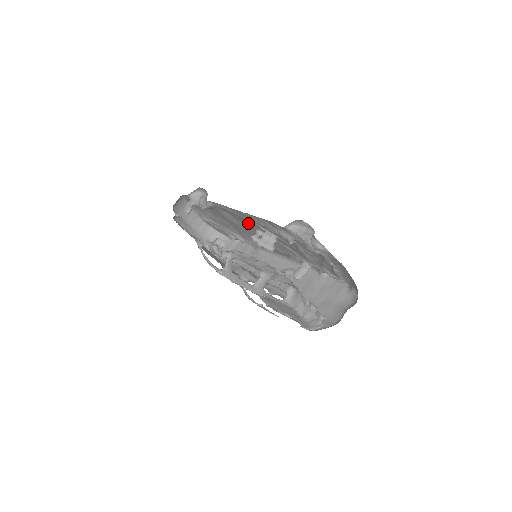
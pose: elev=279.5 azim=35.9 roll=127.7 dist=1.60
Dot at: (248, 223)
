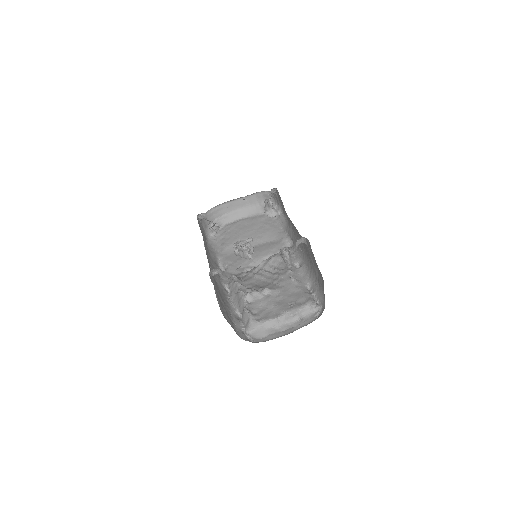
Dot at: occluded
